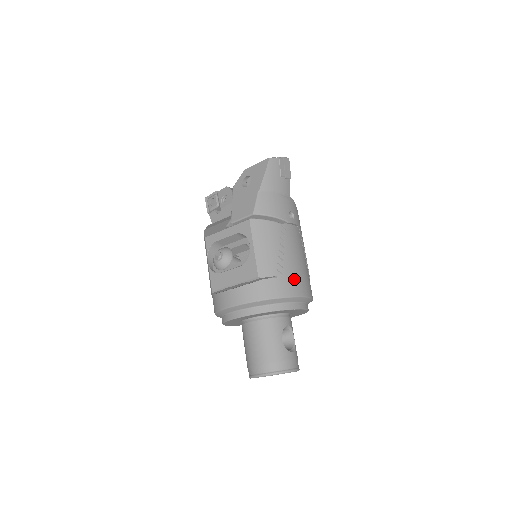
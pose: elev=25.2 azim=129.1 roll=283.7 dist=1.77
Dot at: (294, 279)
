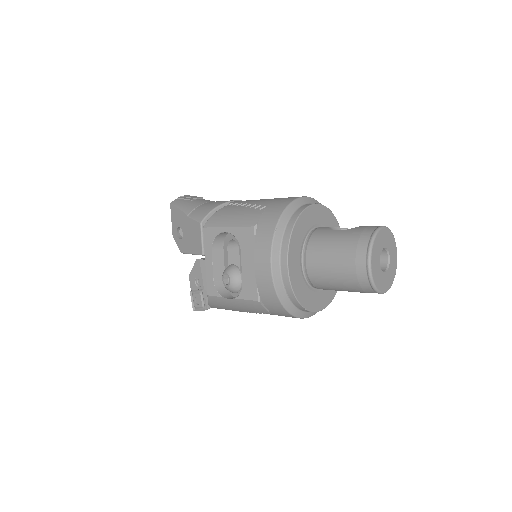
Dot at: (279, 200)
